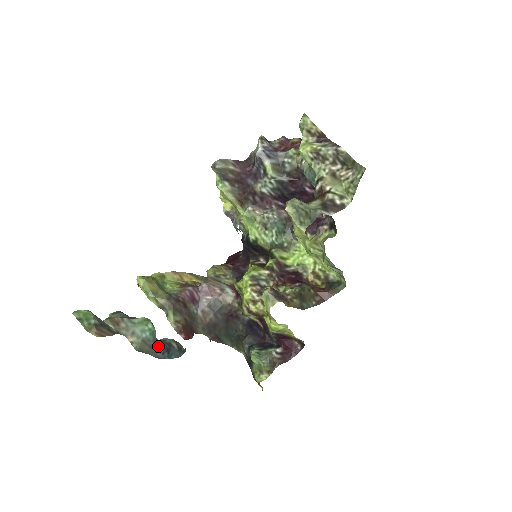
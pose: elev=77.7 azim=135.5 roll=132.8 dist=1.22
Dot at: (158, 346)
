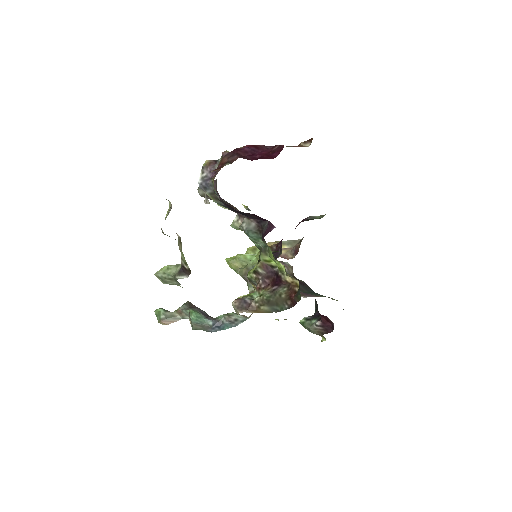
Dot at: (207, 325)
